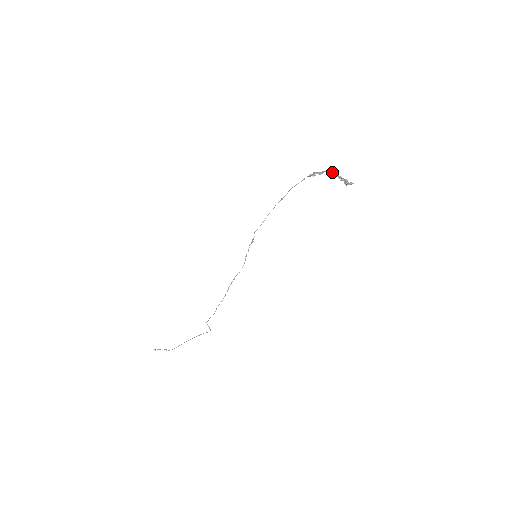
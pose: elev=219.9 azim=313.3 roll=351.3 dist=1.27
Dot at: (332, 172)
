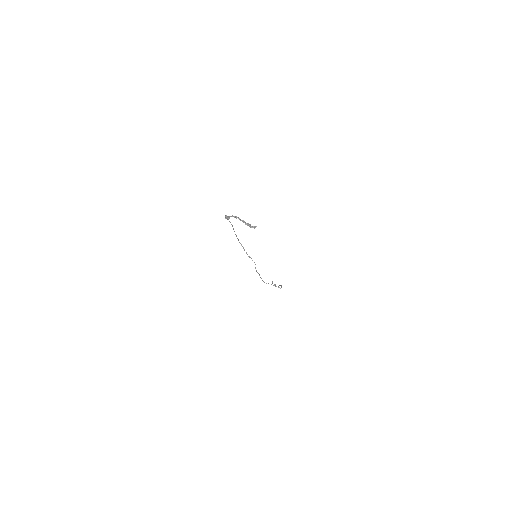
Dot at: (235, 217)
